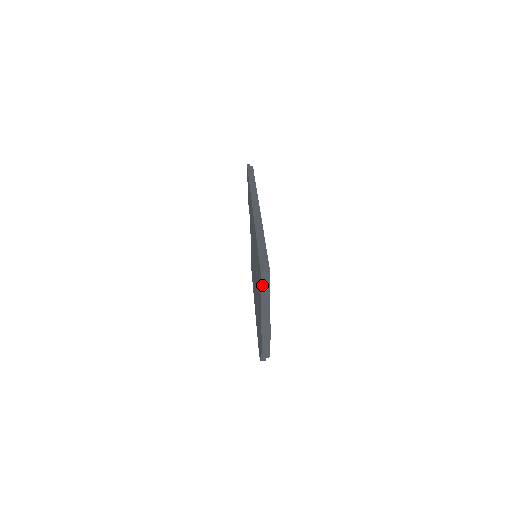
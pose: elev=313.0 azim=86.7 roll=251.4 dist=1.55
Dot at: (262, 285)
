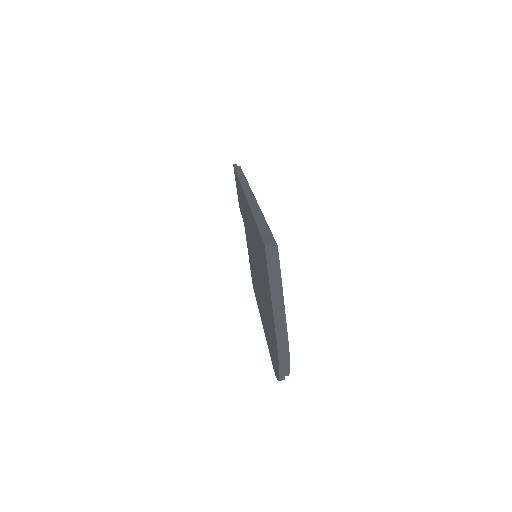
Dot at: (269, 265)
